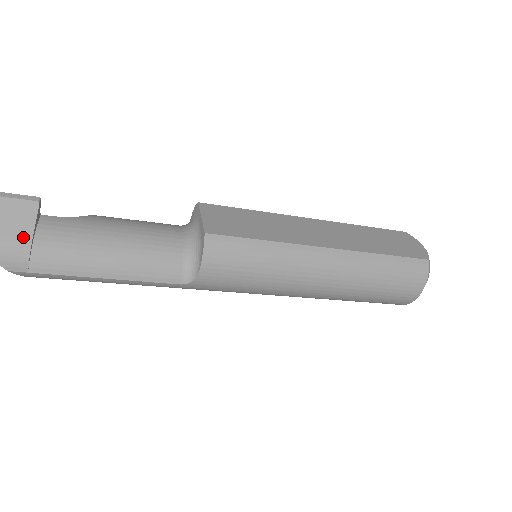
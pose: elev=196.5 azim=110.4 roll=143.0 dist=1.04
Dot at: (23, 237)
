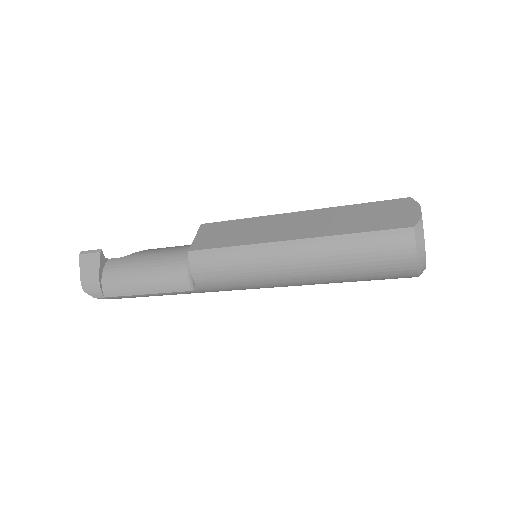
Dot at: (95, 276)
